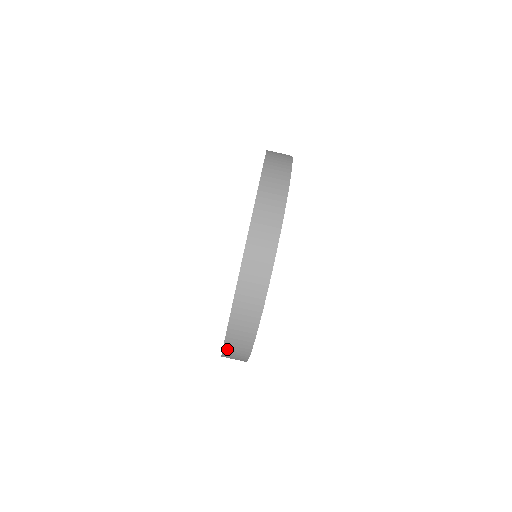
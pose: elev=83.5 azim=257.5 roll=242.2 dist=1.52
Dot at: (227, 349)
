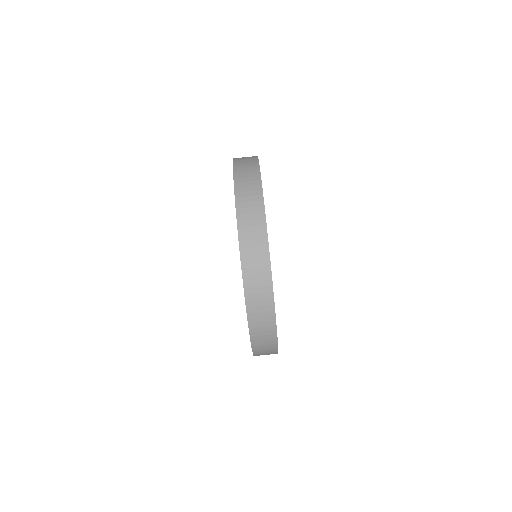
Dot at: (256, 351)
